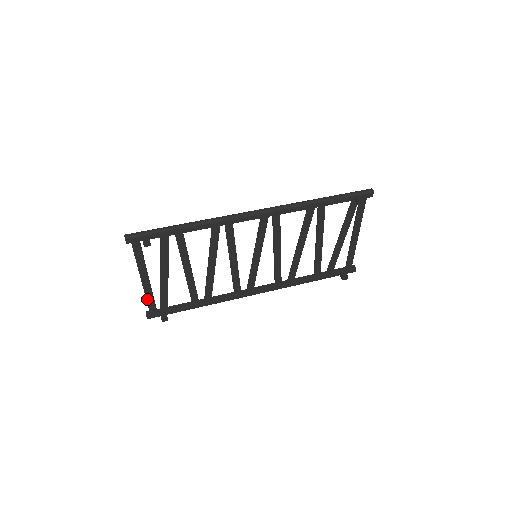
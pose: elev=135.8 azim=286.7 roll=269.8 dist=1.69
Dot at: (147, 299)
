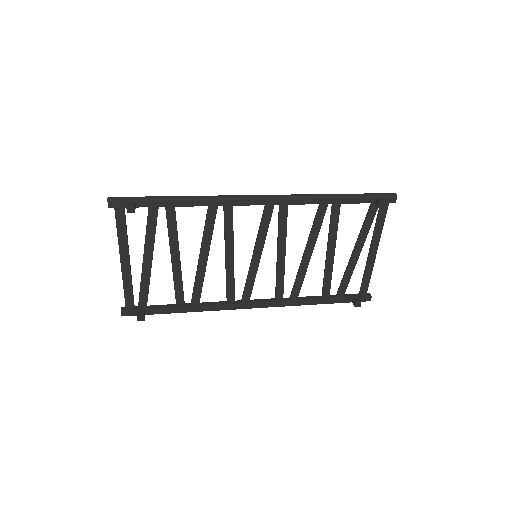
Dot at: (125, 289)
